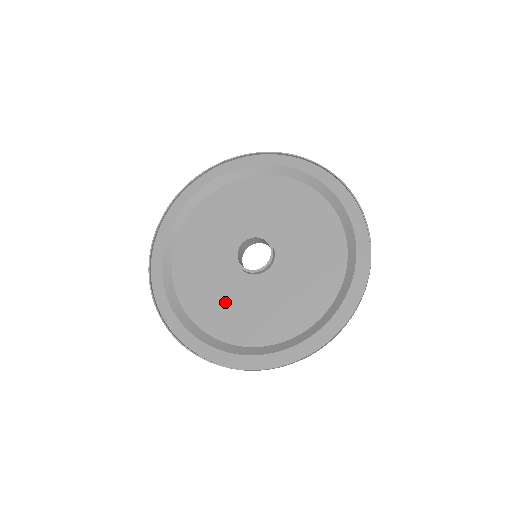
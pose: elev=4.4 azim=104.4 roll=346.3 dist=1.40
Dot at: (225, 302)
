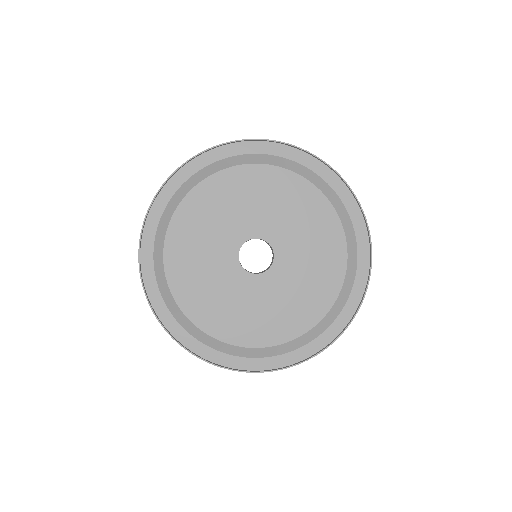
Dot at: (227, 304)
